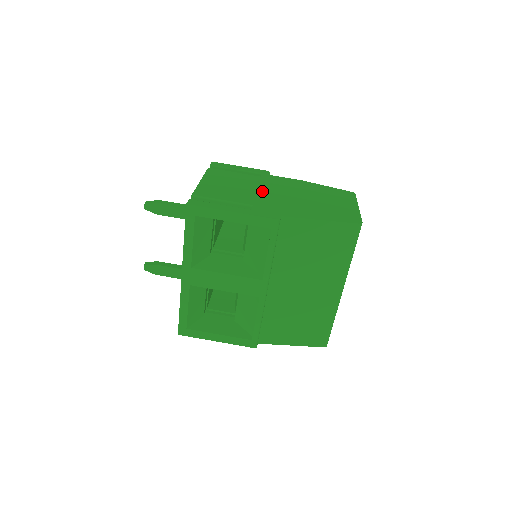
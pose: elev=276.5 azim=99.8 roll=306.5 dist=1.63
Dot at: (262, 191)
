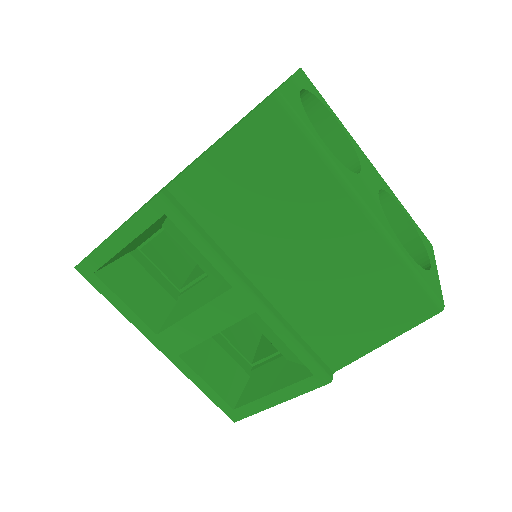
Dot at: occluded
